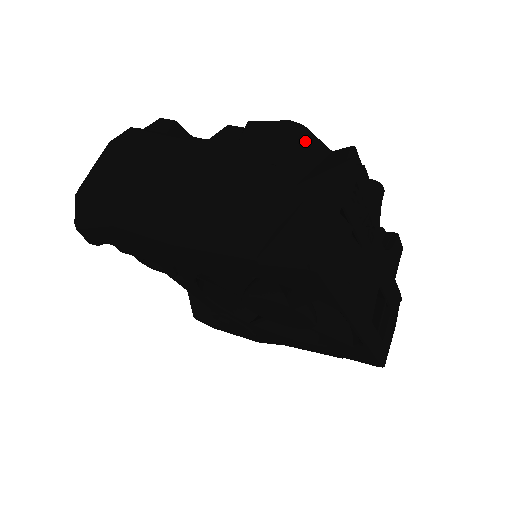
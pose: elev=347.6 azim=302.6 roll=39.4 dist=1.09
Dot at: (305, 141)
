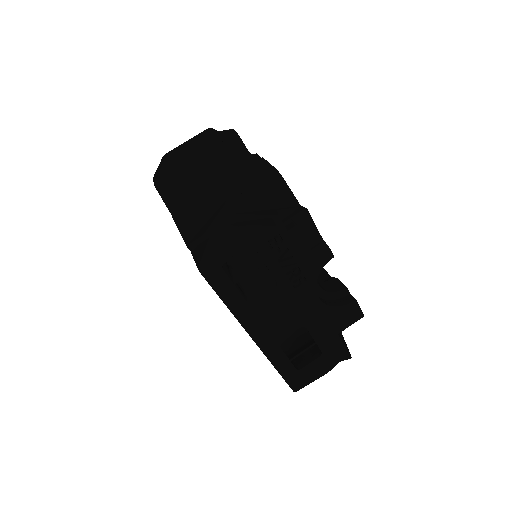
Dot at: (276, 189)
